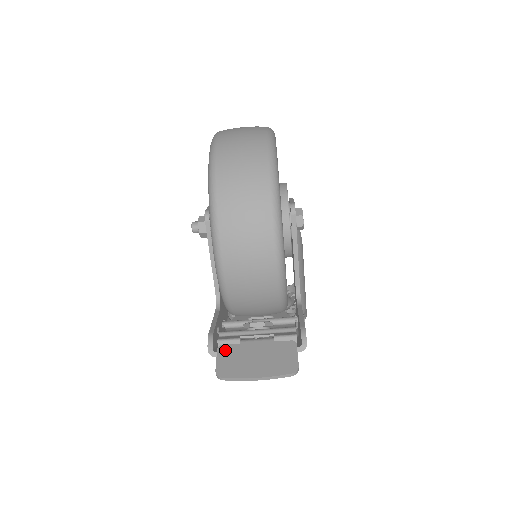
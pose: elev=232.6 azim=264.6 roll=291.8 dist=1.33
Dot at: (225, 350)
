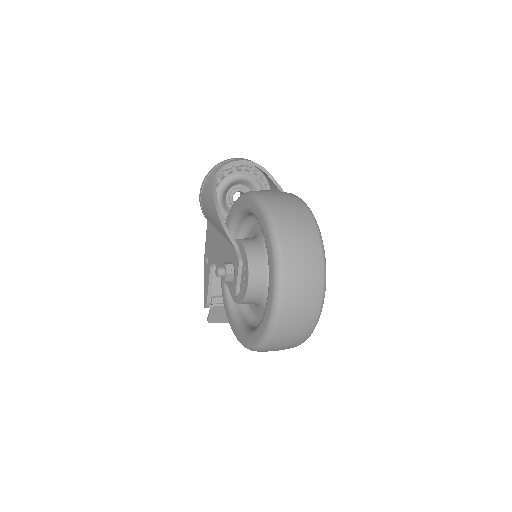
Dot at: (215, 311)
